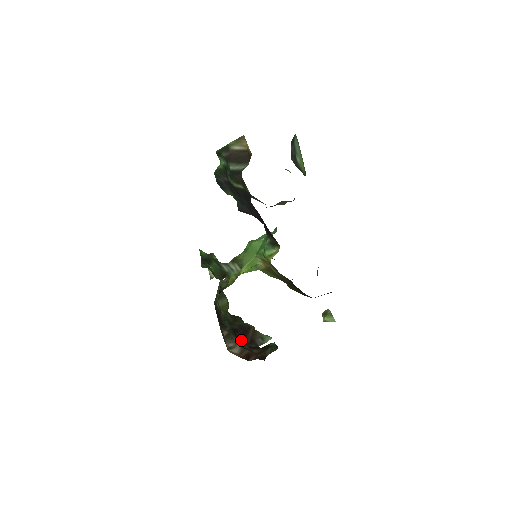
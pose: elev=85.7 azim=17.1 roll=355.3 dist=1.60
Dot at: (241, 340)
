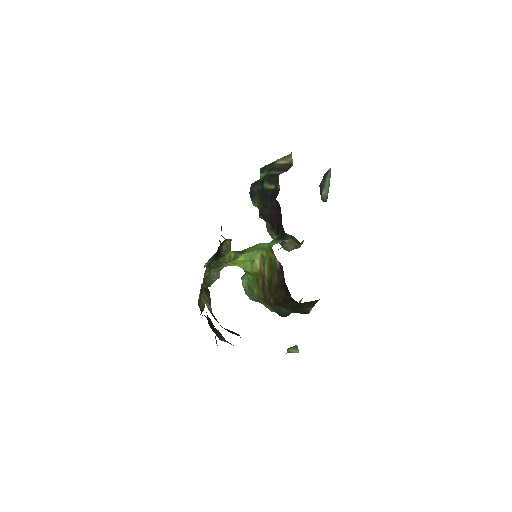
Dot at: occluded
